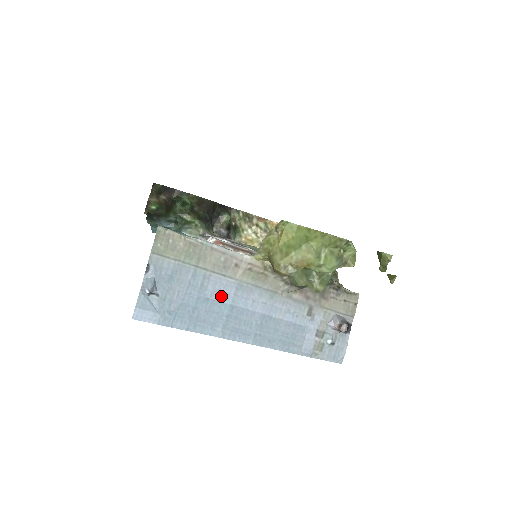
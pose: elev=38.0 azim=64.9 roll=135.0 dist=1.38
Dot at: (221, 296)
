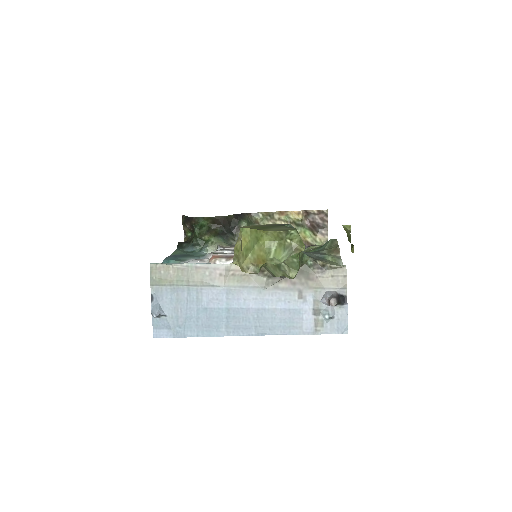
Dot at: (216, 303)
